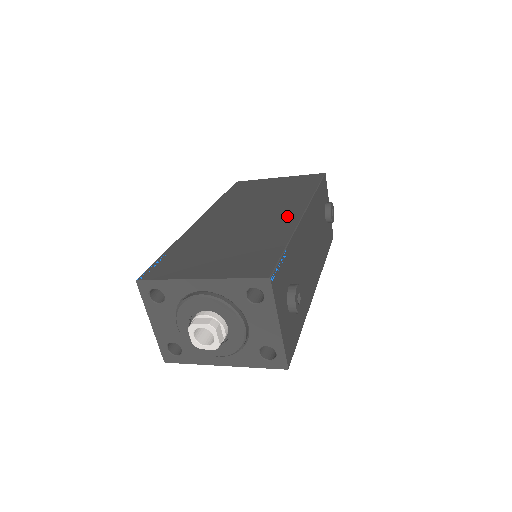
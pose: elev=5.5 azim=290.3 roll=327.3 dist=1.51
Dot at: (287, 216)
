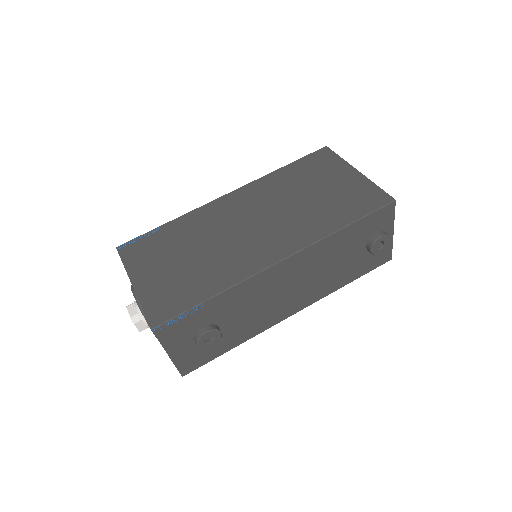
Dot at: (265, 254)
